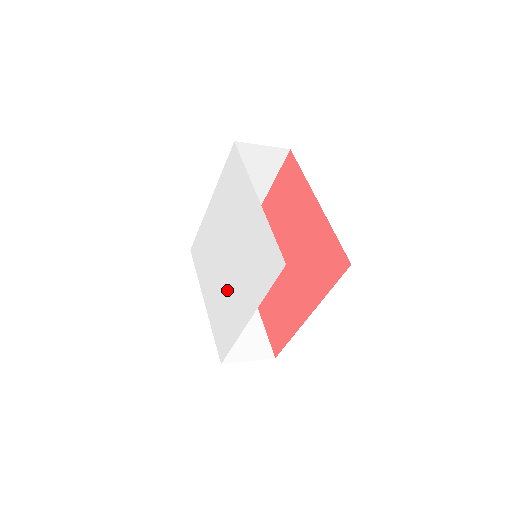
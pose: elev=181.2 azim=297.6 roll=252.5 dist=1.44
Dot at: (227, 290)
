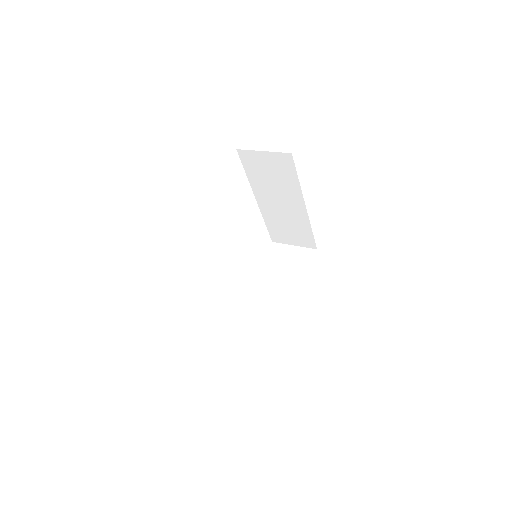
Dot at: occluded
